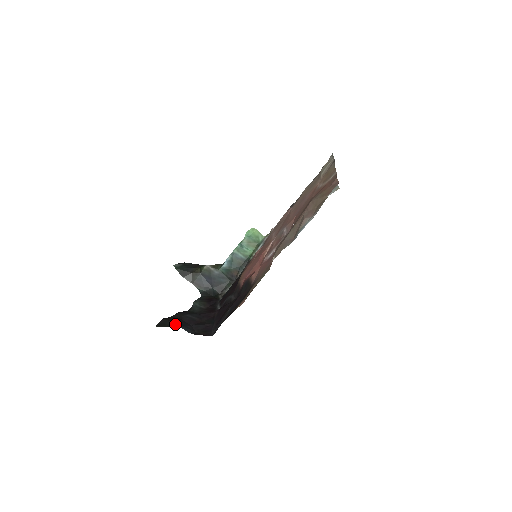
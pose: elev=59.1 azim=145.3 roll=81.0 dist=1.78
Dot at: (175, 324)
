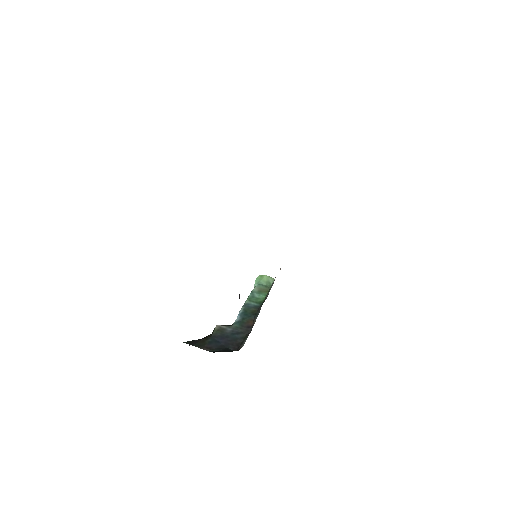
Dot at: occluded
